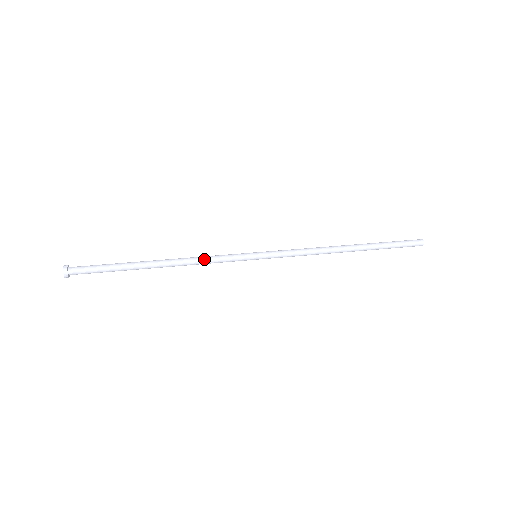
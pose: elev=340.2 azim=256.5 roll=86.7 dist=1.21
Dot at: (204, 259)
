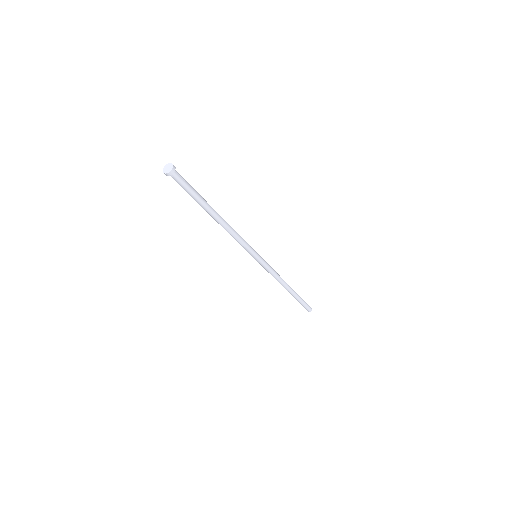
Dot at: (236, 233)
